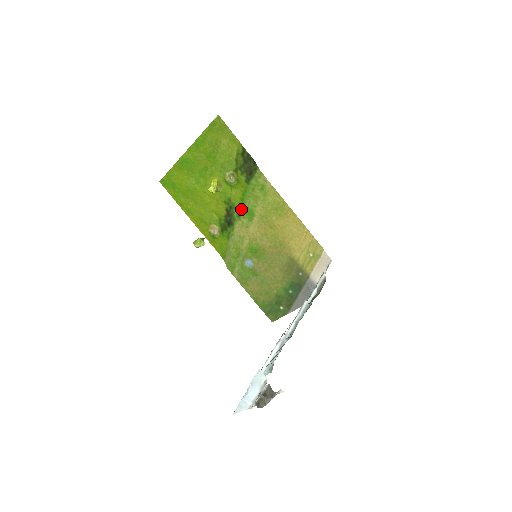
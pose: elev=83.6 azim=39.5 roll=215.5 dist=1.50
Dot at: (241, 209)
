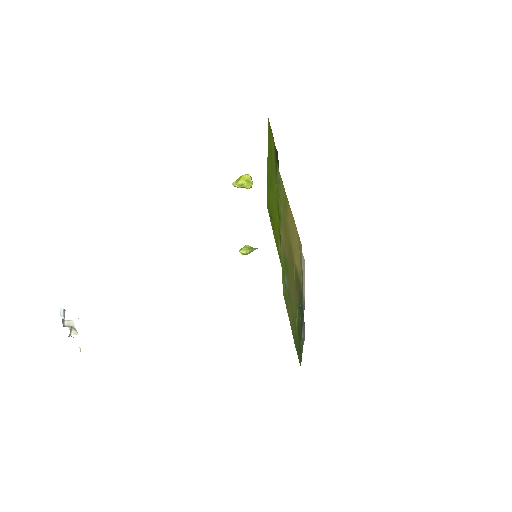
Dot at: occluded
